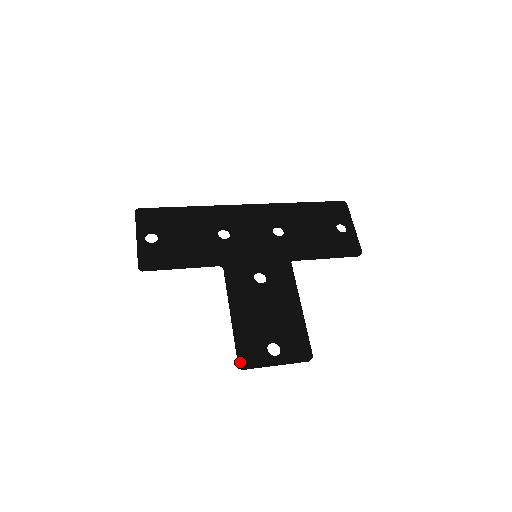
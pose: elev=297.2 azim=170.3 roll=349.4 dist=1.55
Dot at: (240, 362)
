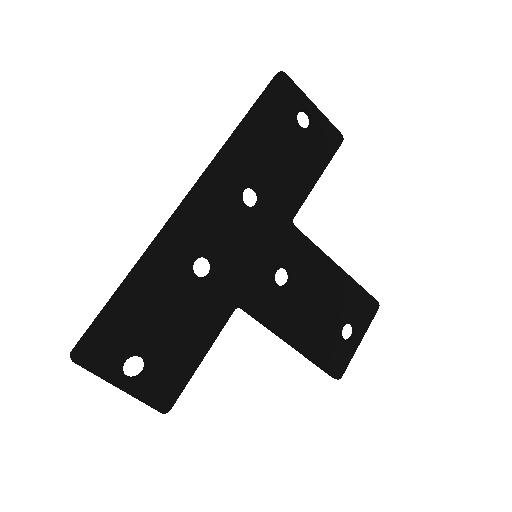
Dot at: (335, 376)
